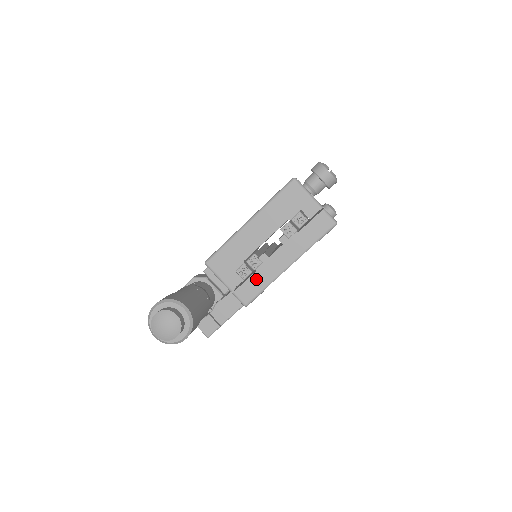
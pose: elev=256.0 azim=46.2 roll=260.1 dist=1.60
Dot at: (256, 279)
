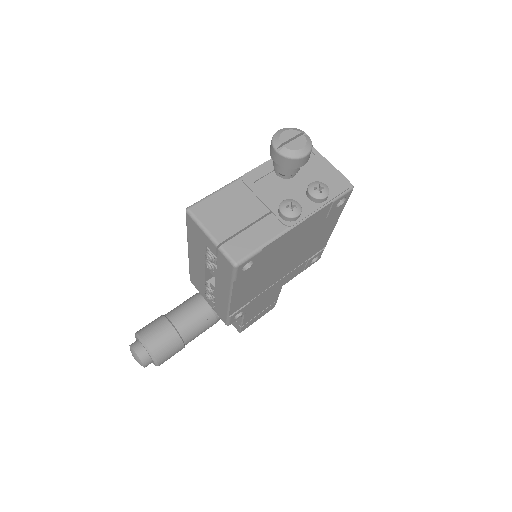
Dot at: (219, 305)
